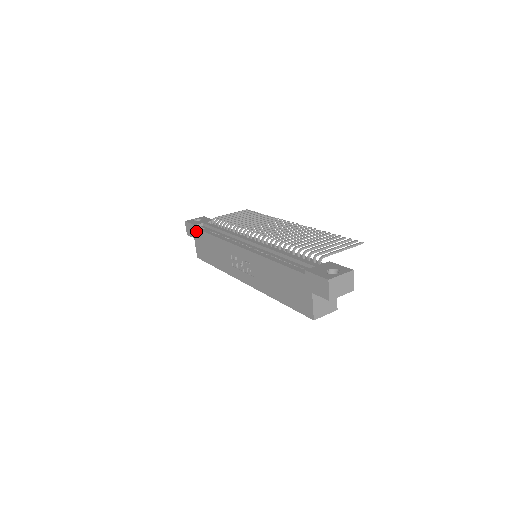
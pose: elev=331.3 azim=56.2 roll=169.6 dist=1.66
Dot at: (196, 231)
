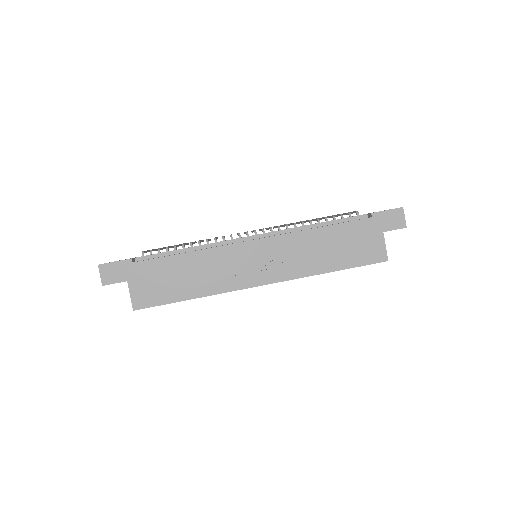
Dot at: (136, 266)
